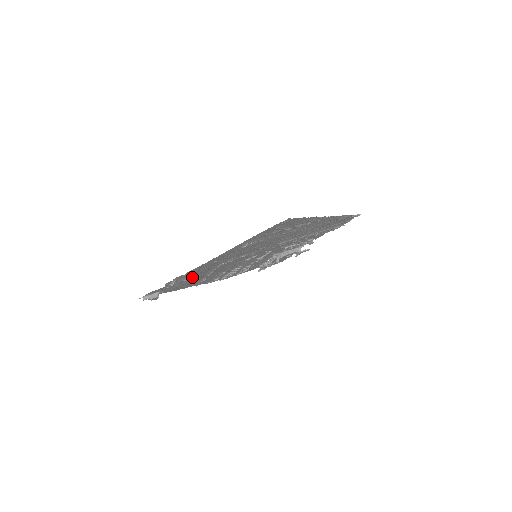
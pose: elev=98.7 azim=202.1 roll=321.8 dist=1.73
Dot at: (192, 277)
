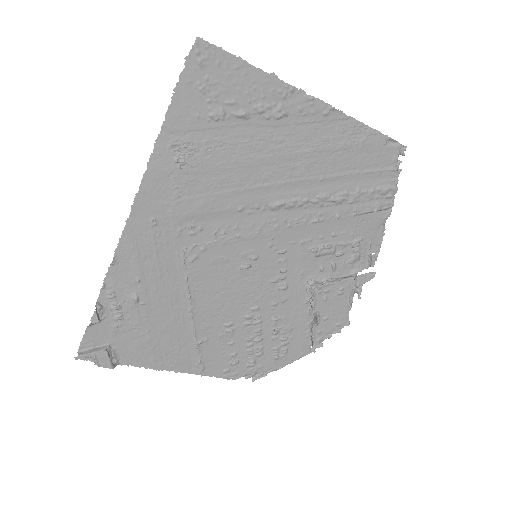
Dot at: (151, 299)
